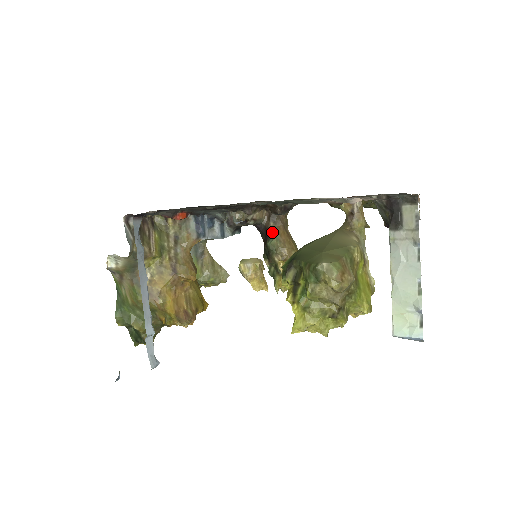
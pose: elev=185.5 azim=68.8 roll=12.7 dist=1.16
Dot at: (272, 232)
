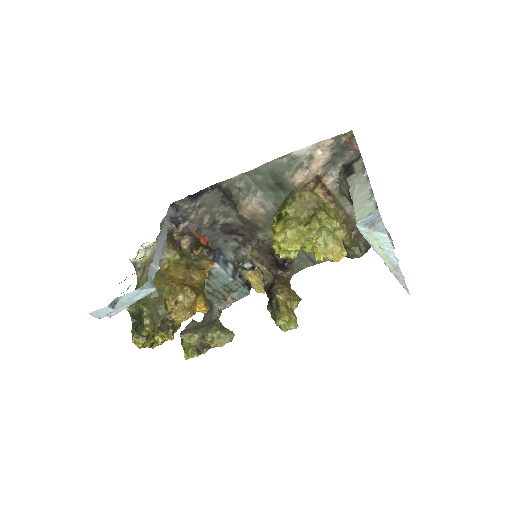
Dot at: occluded
